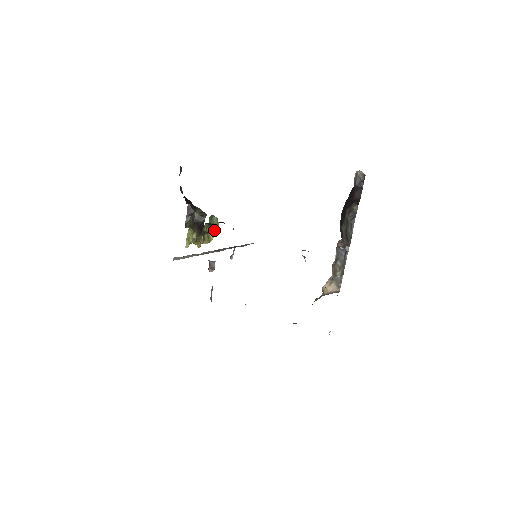
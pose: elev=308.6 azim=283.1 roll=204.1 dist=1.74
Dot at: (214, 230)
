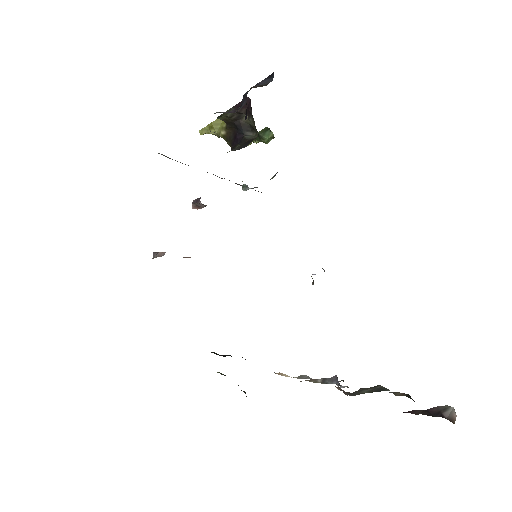
Dot at: (257, 140)
